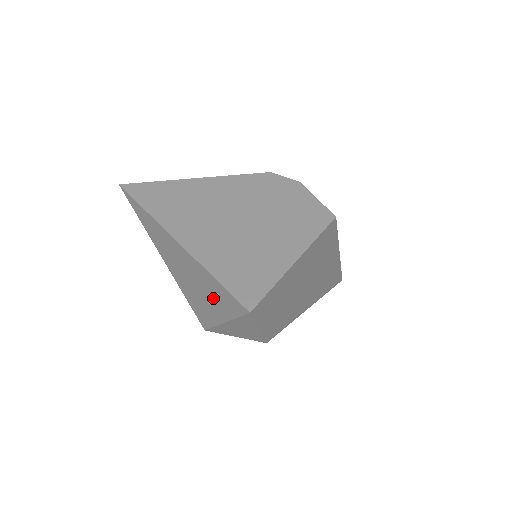
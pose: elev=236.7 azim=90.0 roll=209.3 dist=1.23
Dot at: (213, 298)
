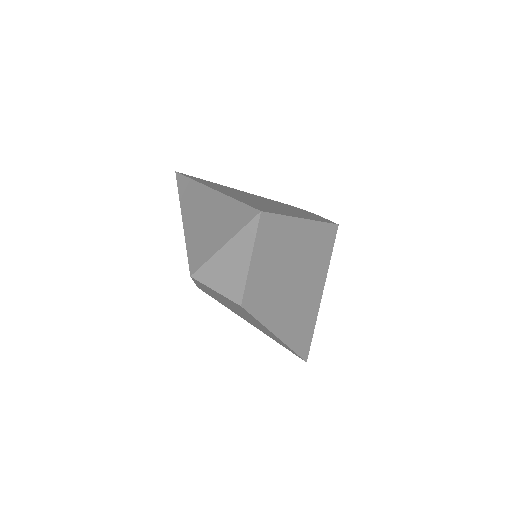
Dot at: (223, 224)
